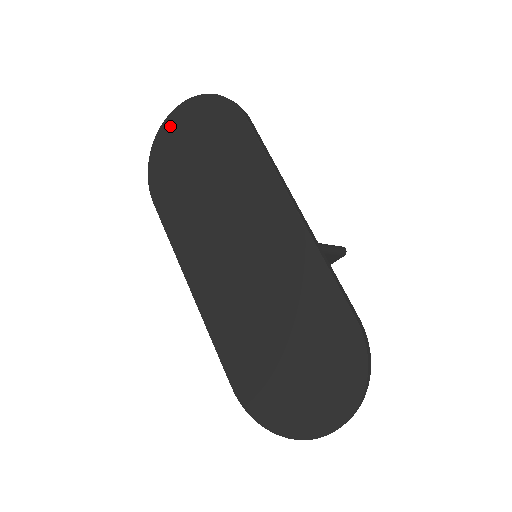
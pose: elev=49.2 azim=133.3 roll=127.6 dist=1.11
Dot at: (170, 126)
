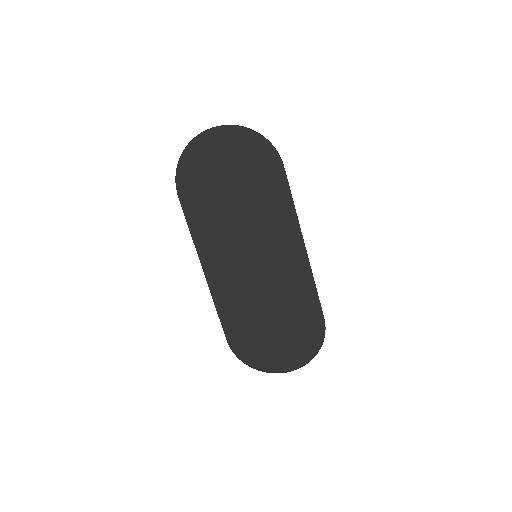
Dot at: (209, 139)
